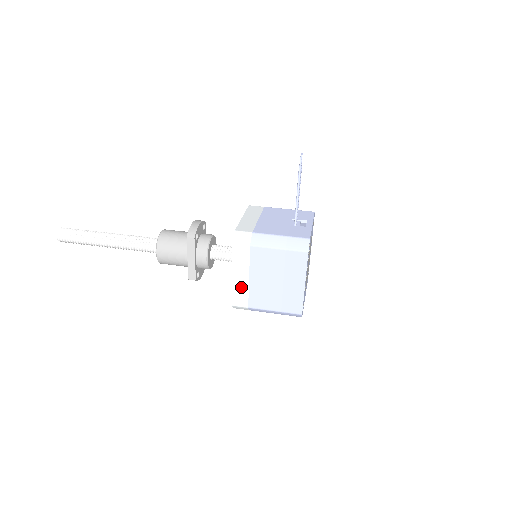
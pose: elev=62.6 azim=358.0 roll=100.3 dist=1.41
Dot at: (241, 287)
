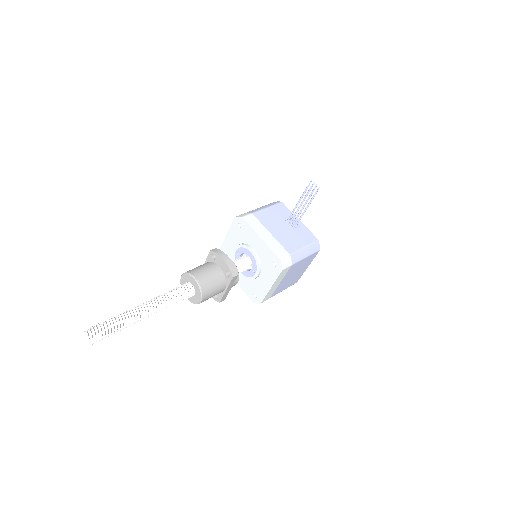
Dot at: (272, 290)
